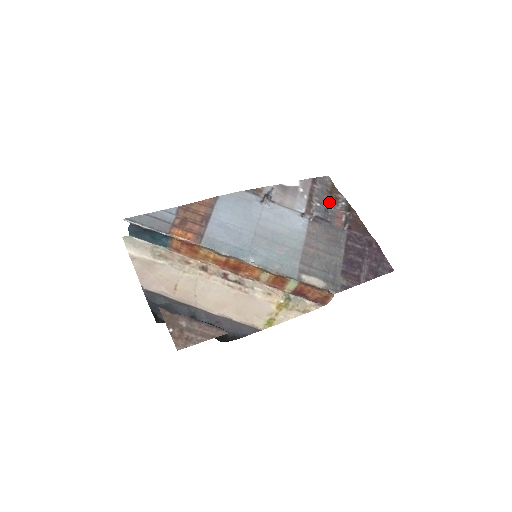
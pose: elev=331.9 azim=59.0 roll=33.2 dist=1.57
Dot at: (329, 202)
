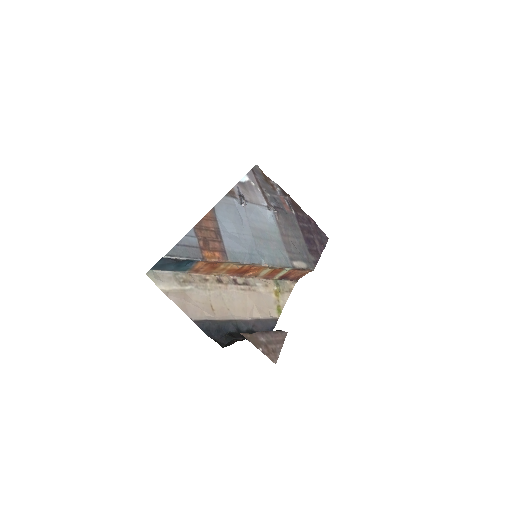
Dot at: (271, 190)
